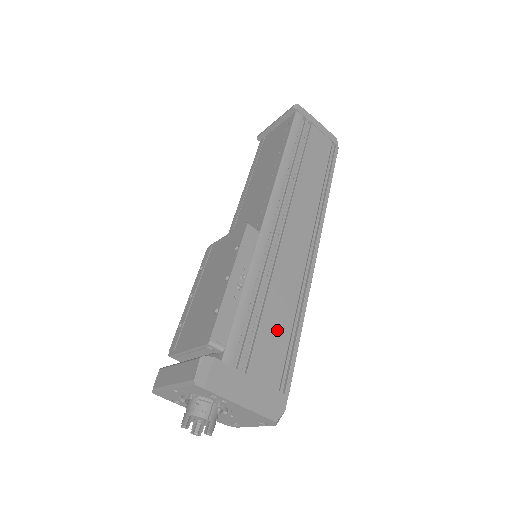
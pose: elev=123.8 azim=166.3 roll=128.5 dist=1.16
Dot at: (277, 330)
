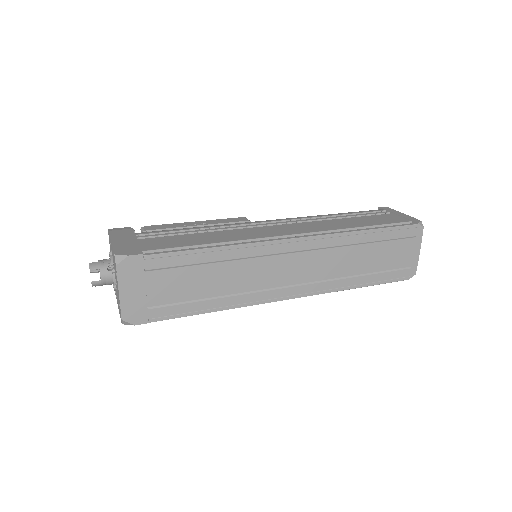
Dot at: (189, 240)
